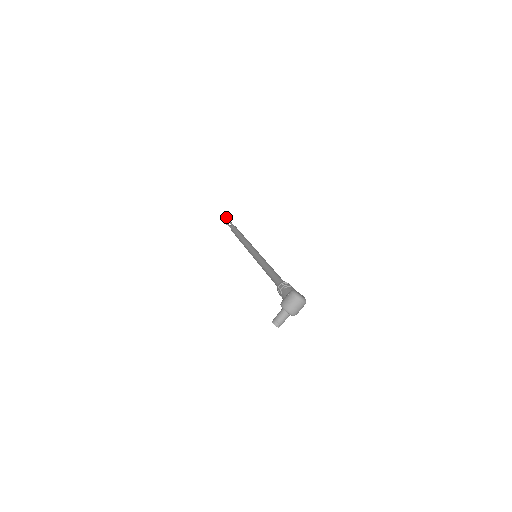
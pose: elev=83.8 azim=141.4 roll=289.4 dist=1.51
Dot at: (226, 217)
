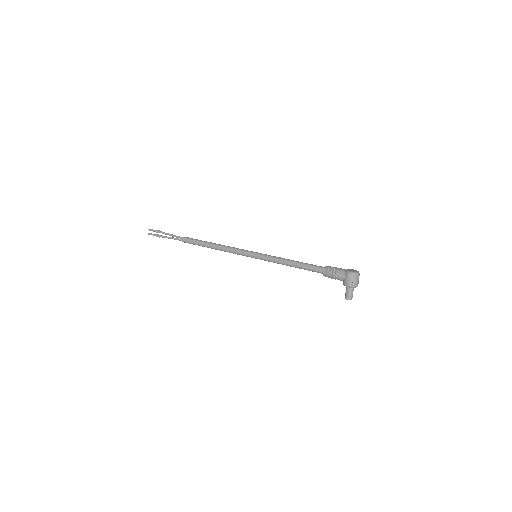
Dot at: (157, 232)
